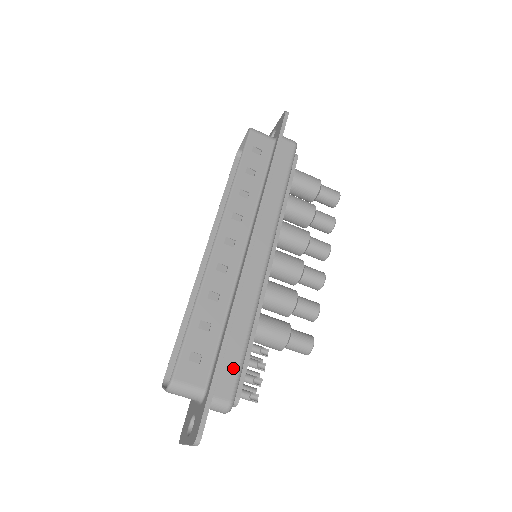
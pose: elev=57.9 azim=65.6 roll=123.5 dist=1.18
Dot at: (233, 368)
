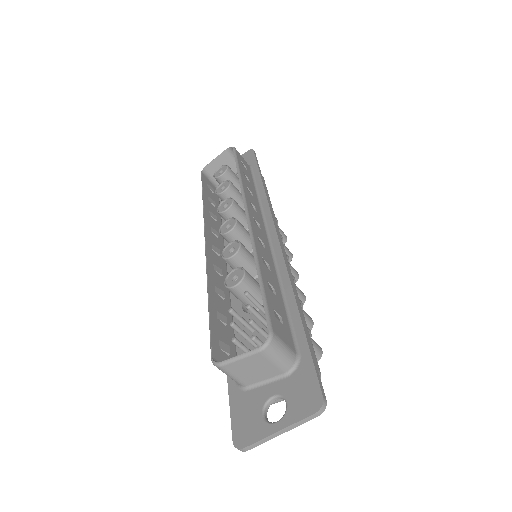
Dot at: occluded
